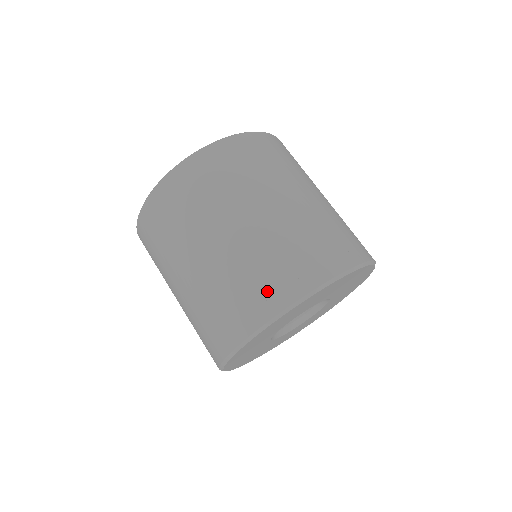
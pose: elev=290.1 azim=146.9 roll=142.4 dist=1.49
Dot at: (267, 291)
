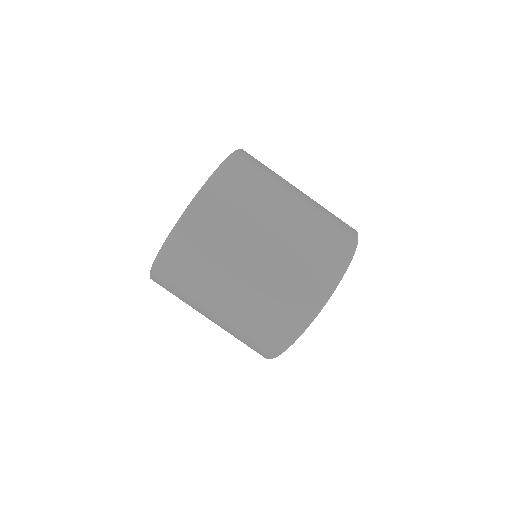
Dot at: (322, 269)
